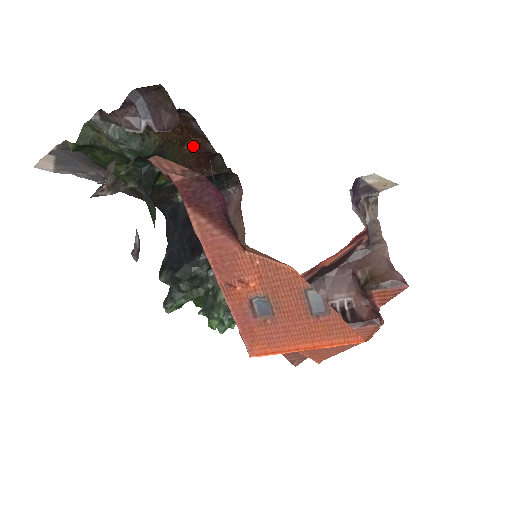
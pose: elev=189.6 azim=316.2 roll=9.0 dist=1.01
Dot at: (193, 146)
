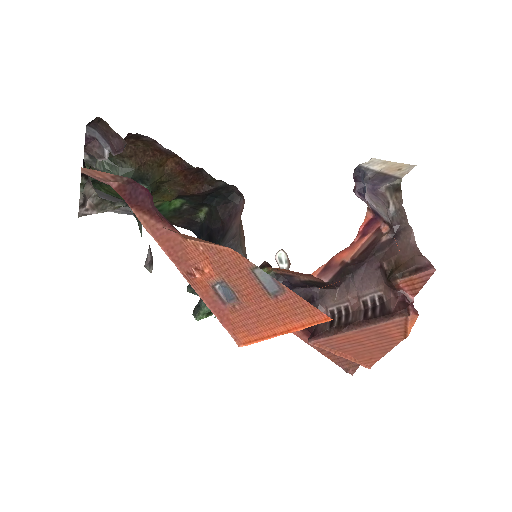
Dot at: (173, 166)
